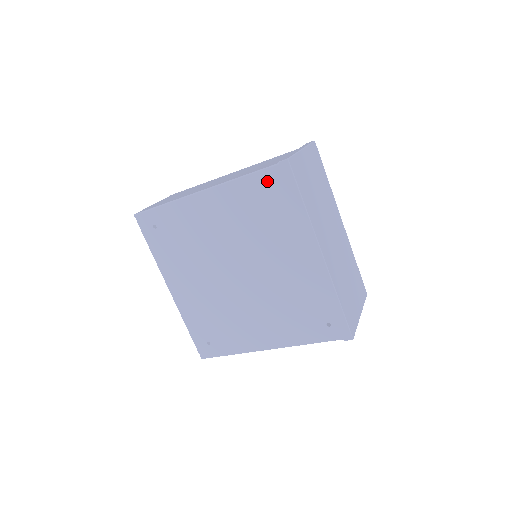
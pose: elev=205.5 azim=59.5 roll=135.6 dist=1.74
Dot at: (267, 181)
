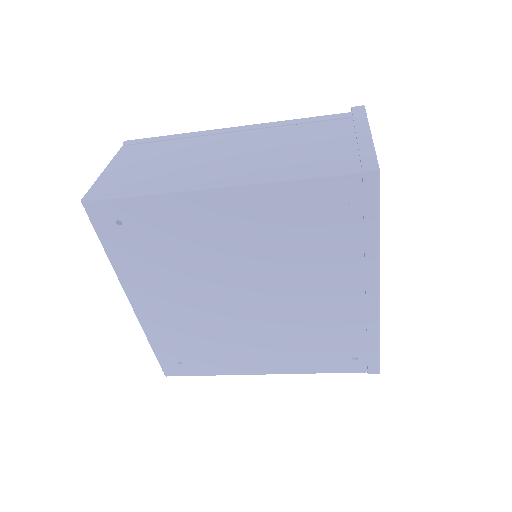
Dot at: (333, 193)
